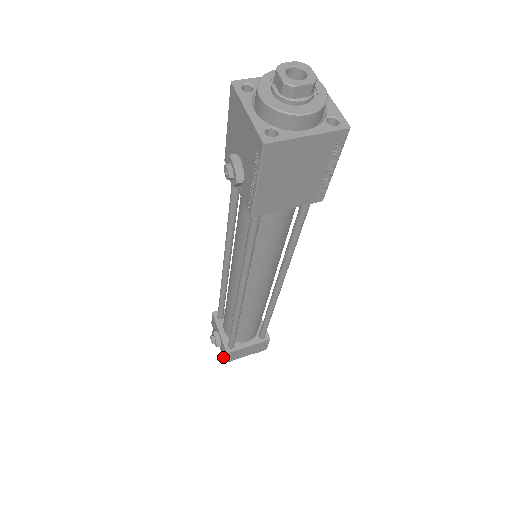
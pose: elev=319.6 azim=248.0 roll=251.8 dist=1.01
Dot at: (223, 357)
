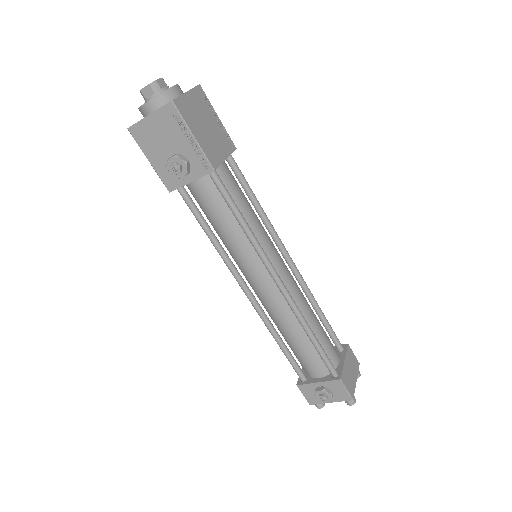
Dot at: (346, 400)
